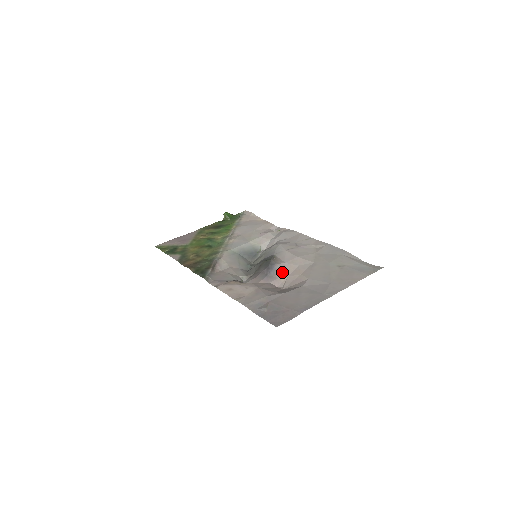
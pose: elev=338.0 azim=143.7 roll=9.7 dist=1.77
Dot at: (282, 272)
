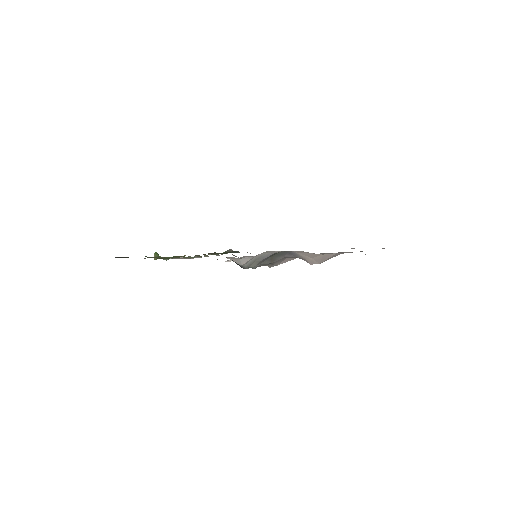
Dot at: (304, 255)
